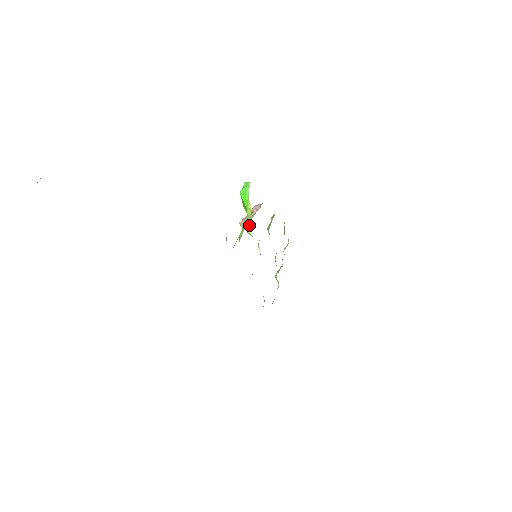
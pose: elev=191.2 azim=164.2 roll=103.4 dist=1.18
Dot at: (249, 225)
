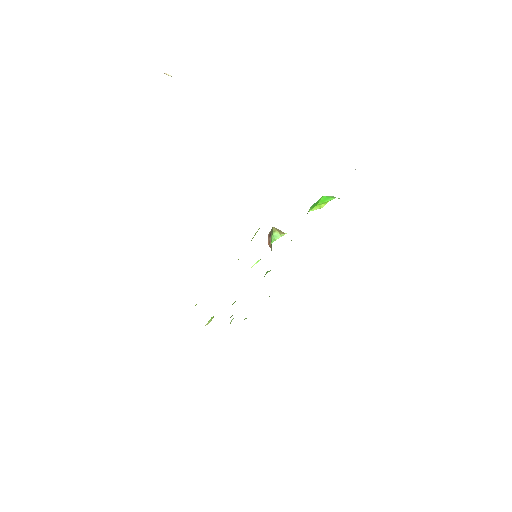
Dot at: (282, 234)
